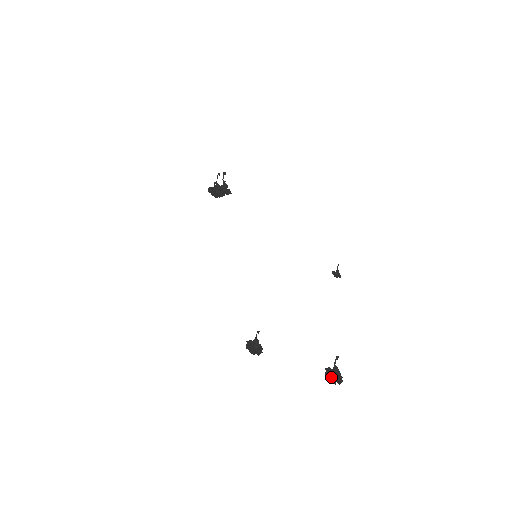
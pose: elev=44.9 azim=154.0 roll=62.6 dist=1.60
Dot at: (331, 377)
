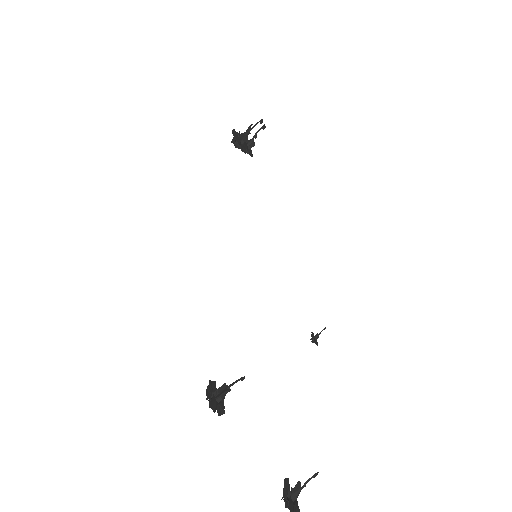
Dot at: (290, 499)
